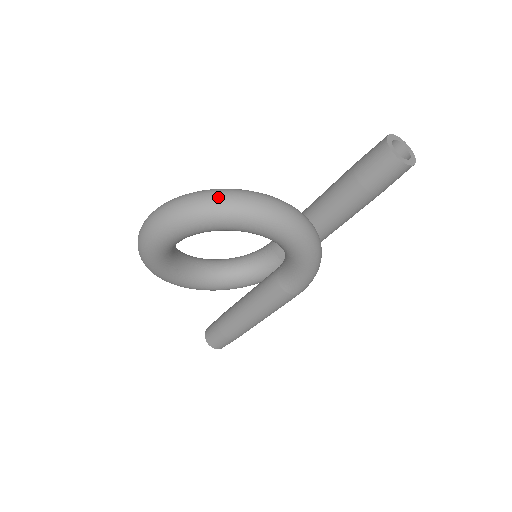
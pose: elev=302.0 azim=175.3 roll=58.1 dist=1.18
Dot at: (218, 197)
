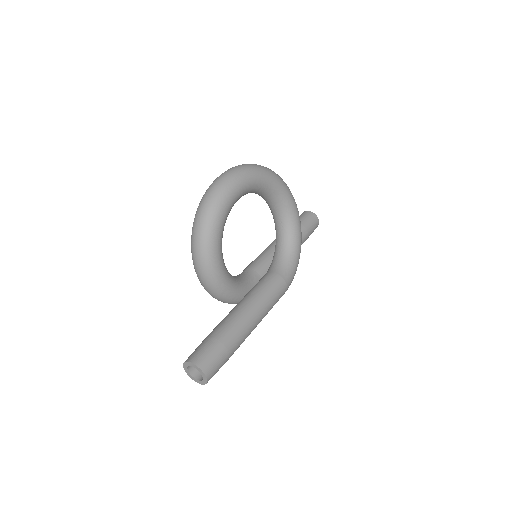
Dot at: occluded
